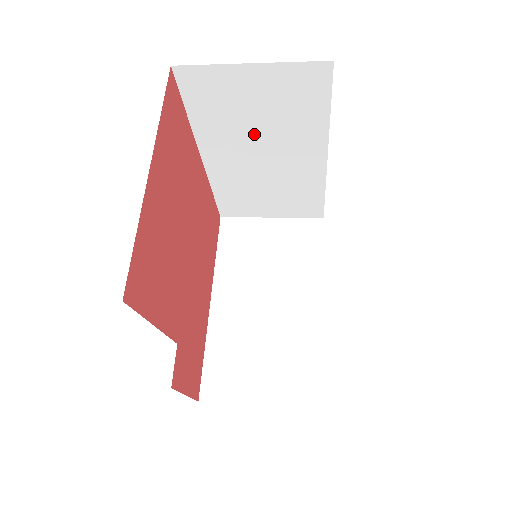
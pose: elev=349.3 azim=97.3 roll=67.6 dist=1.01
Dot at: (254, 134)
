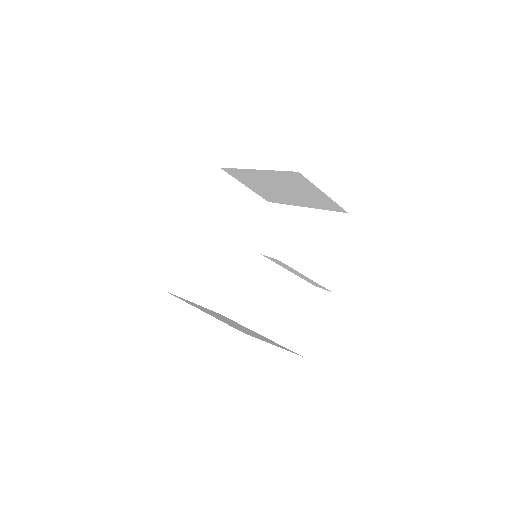
Dot at: (225, 224)
